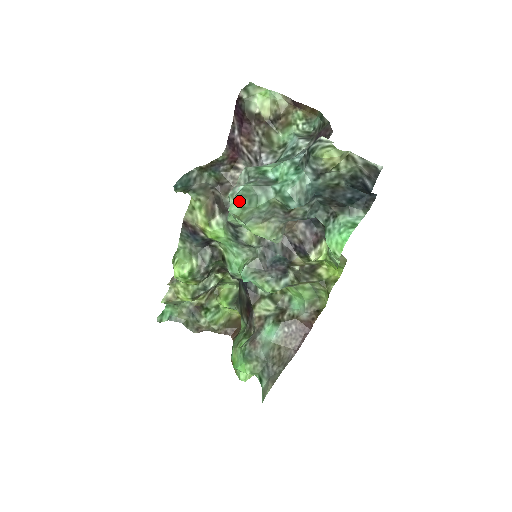
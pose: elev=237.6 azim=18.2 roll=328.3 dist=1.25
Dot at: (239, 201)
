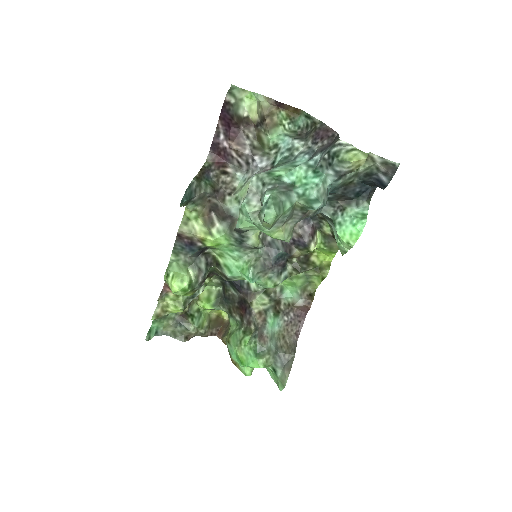
Dot at: (272, 210)
